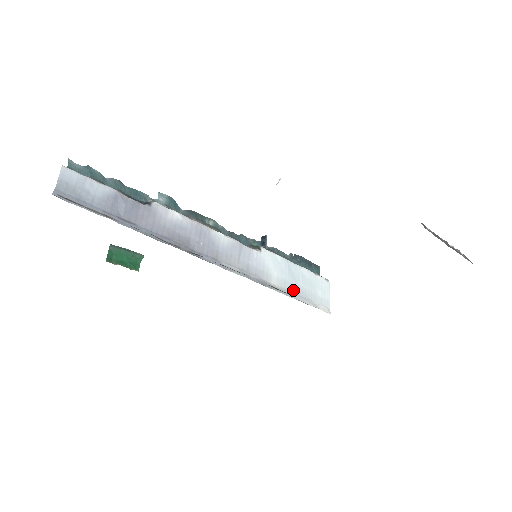
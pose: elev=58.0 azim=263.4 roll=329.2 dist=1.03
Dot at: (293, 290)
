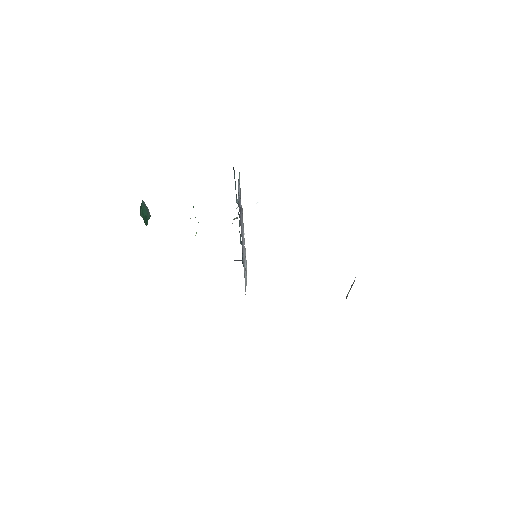
Dot at: occluded
